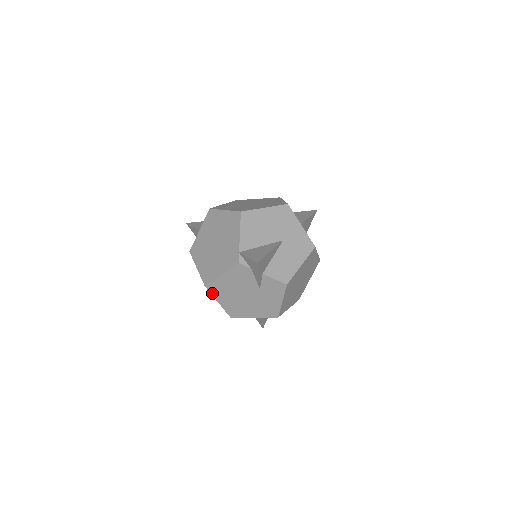
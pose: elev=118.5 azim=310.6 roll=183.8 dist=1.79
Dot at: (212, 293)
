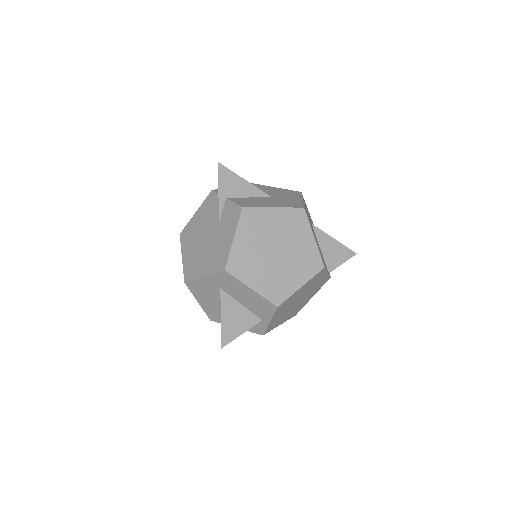
Dot at: (182, 244)
